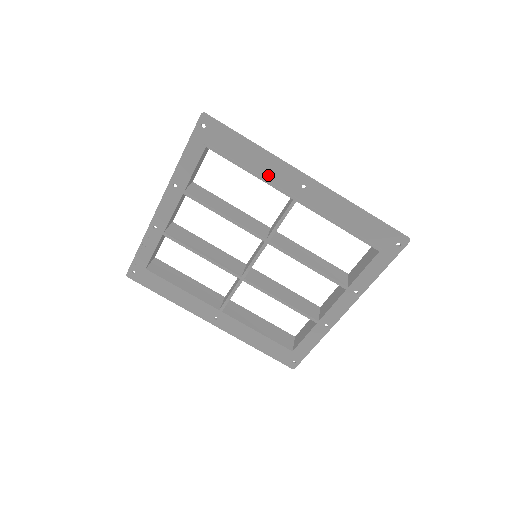
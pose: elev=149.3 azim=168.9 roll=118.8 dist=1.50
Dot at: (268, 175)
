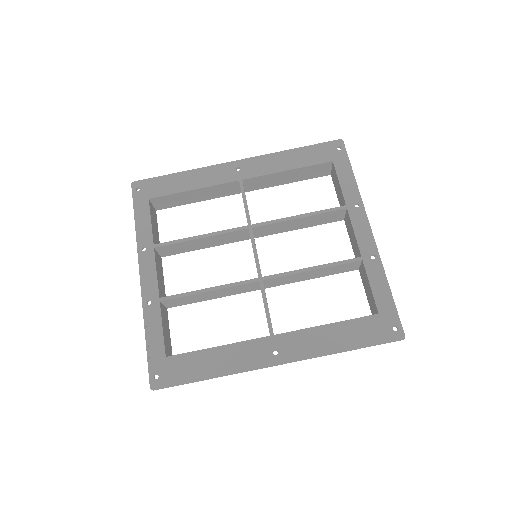
Dot at: (208, 182)
